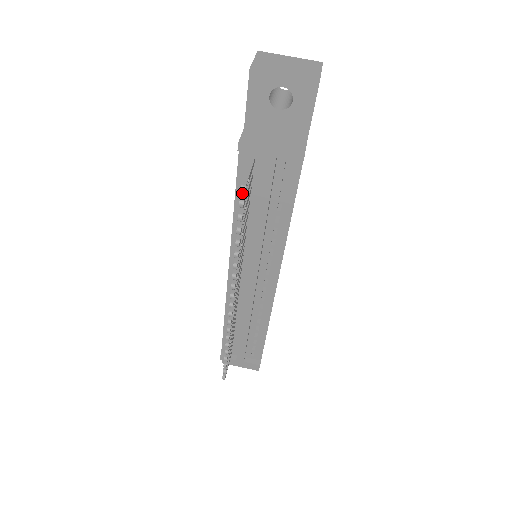
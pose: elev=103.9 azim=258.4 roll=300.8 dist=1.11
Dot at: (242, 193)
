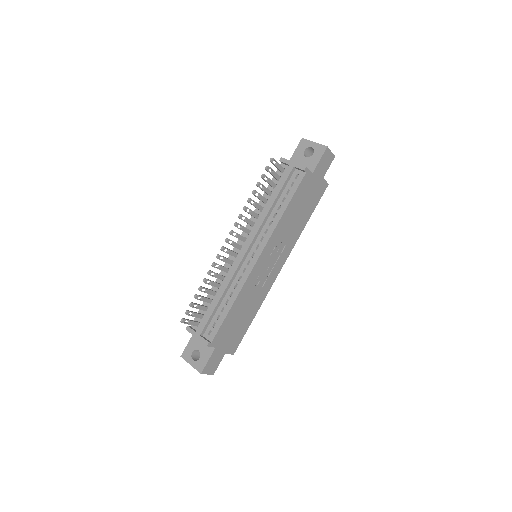
Dot at: (270, 168)
